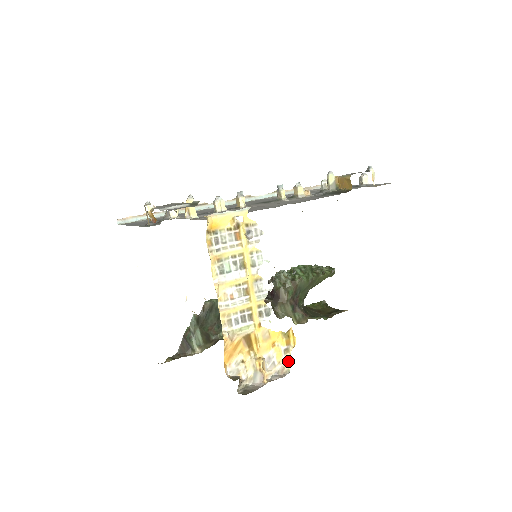
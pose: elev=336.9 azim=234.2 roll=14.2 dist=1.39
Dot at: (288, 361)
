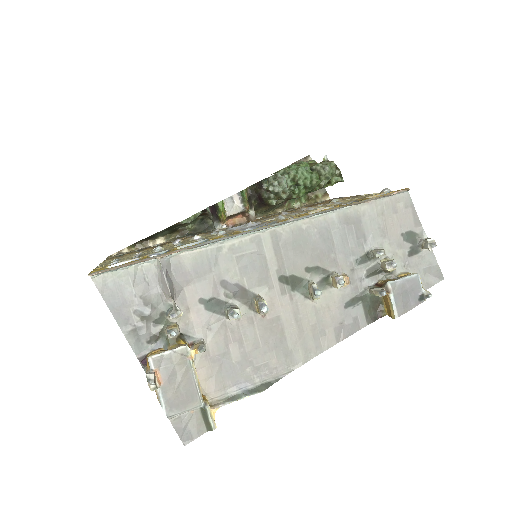
Dot at: occluded
